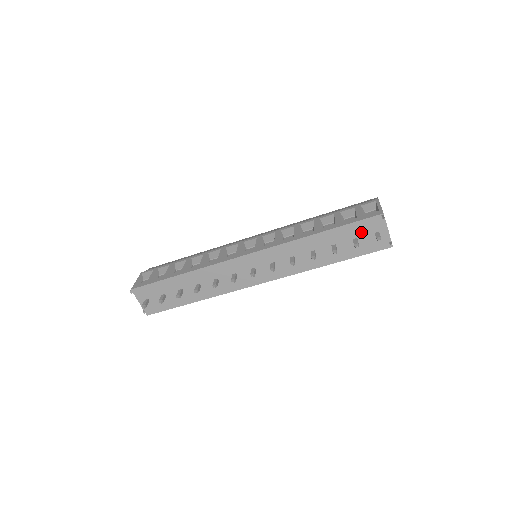
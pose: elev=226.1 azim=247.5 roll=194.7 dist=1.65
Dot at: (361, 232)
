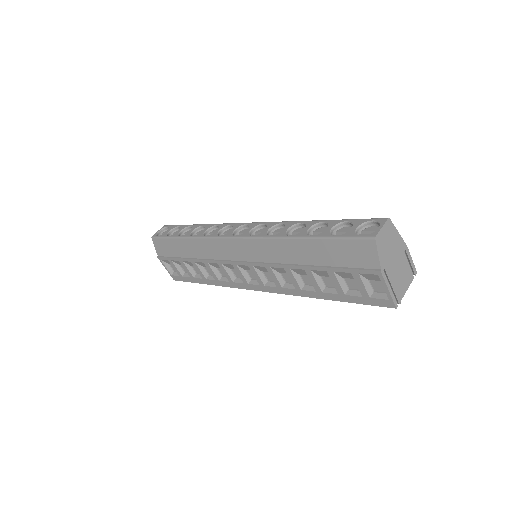
Dot at: occluded
